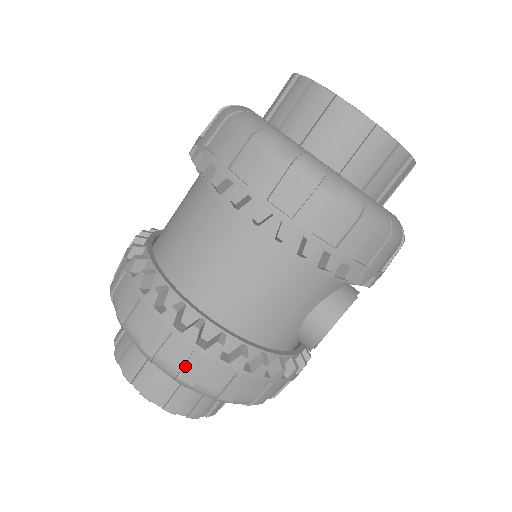
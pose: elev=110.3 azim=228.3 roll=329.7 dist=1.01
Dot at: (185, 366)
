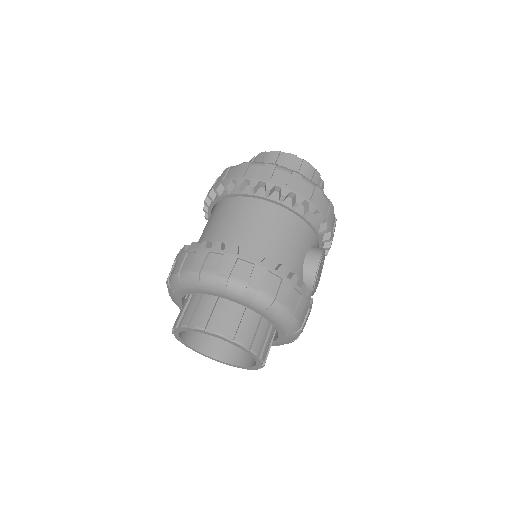
Dot at: (251, 277)
